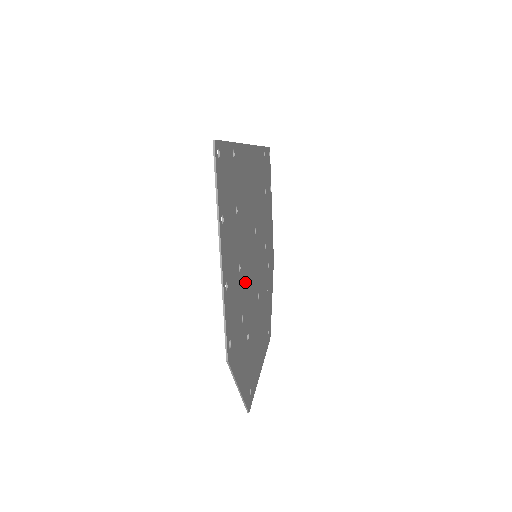
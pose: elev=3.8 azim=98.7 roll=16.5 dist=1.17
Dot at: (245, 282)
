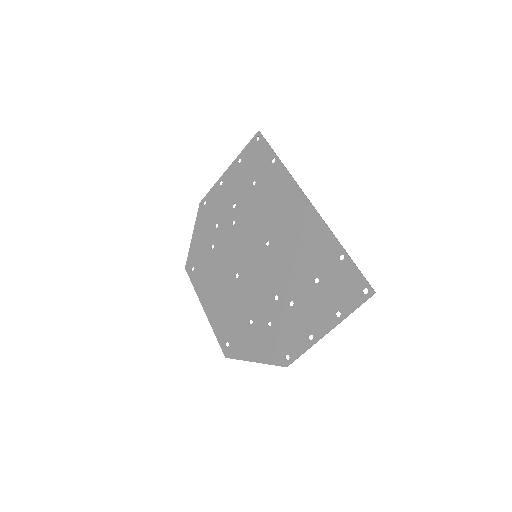
Dot at: occluded
